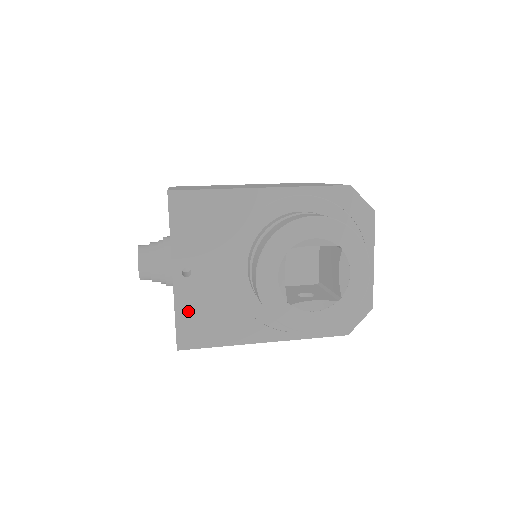
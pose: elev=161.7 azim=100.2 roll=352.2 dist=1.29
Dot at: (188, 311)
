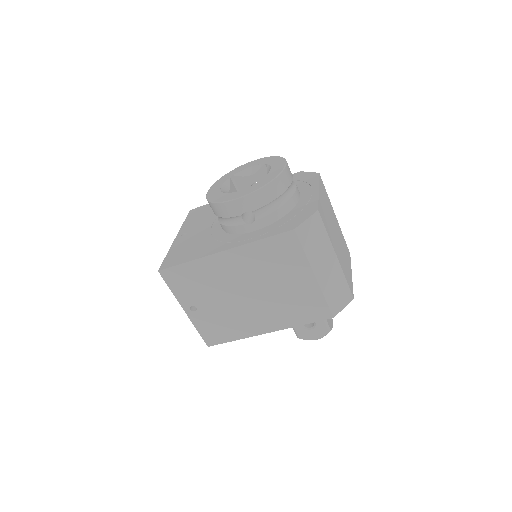
Dot at: (176, 250)
